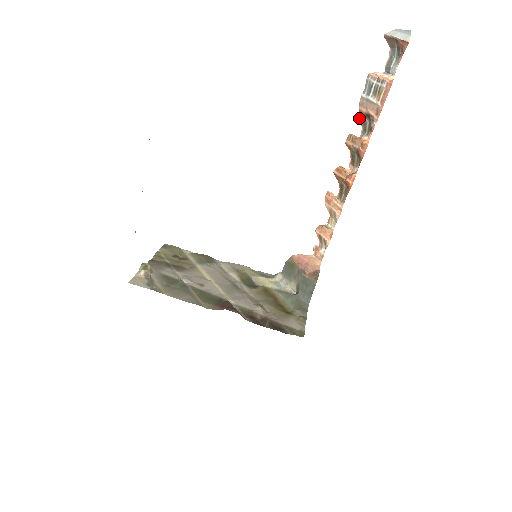
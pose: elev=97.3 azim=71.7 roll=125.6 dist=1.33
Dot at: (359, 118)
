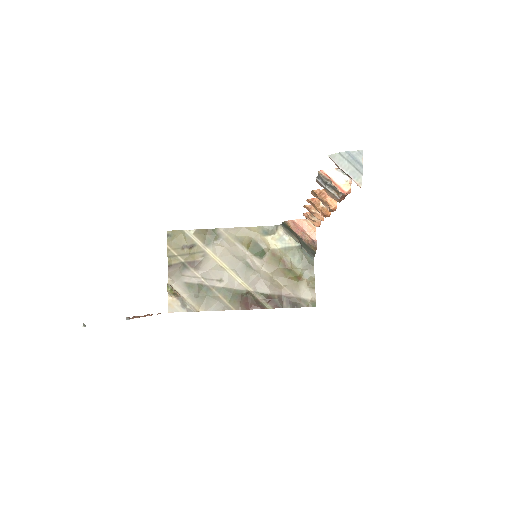
Dot at: occluded
